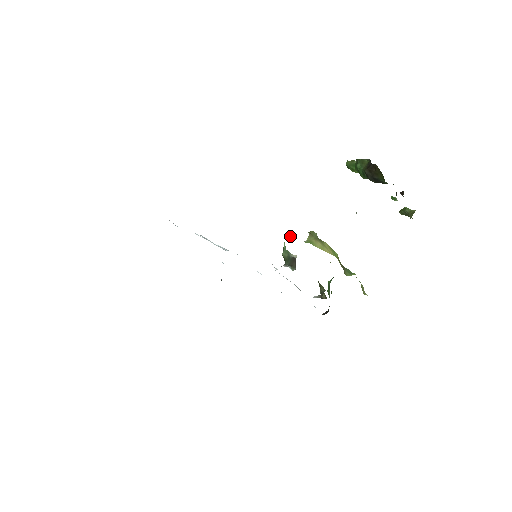
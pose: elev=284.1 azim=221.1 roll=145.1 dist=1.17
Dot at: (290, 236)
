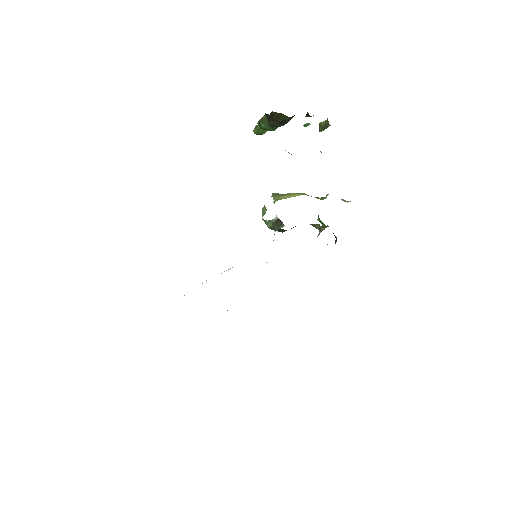
Dot at: (262, 212)
